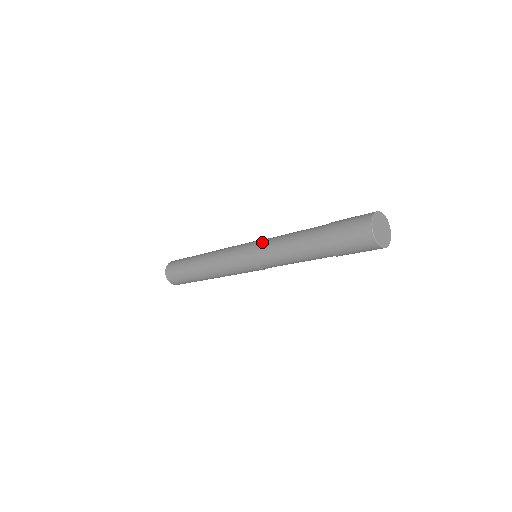
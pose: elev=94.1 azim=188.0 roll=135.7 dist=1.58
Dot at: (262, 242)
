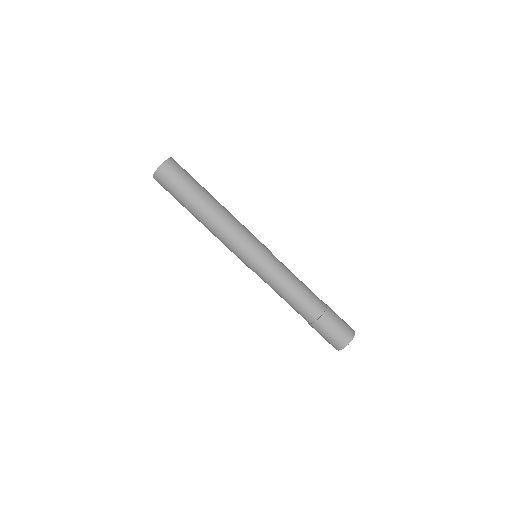
Dot at: (272, 267)
